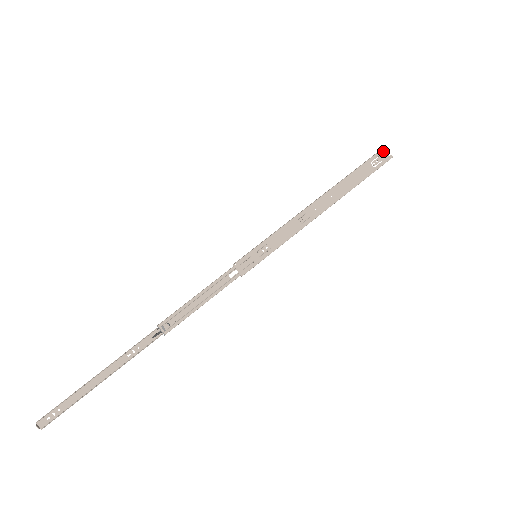
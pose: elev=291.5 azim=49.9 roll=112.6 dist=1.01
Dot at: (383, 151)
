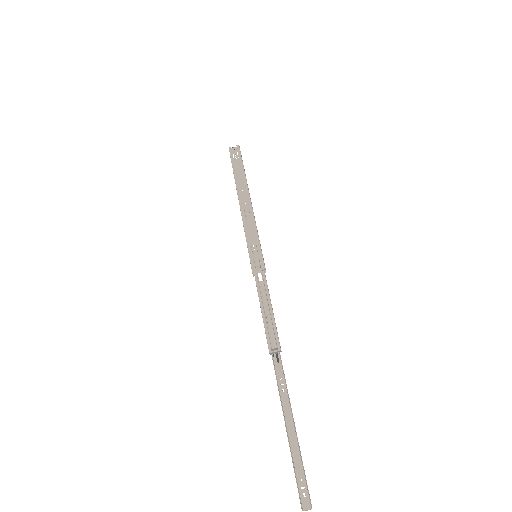
Dot at: (231, 150)
